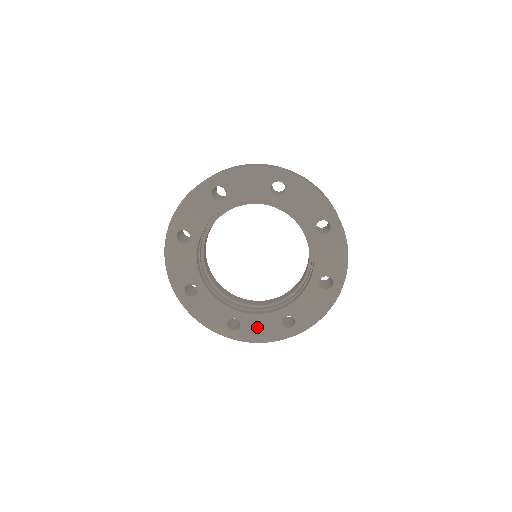
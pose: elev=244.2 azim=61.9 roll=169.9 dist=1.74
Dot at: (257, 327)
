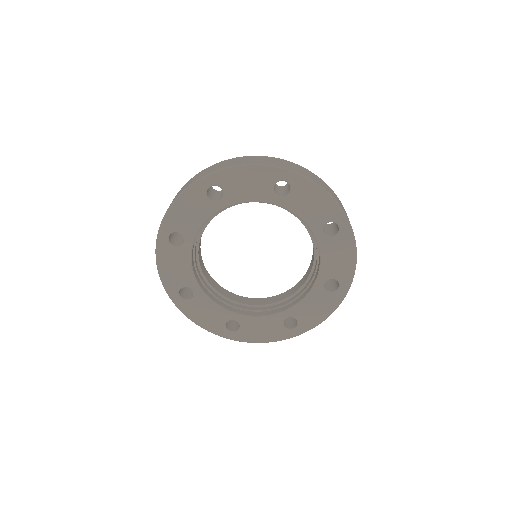
Dot at: (310, 310)
